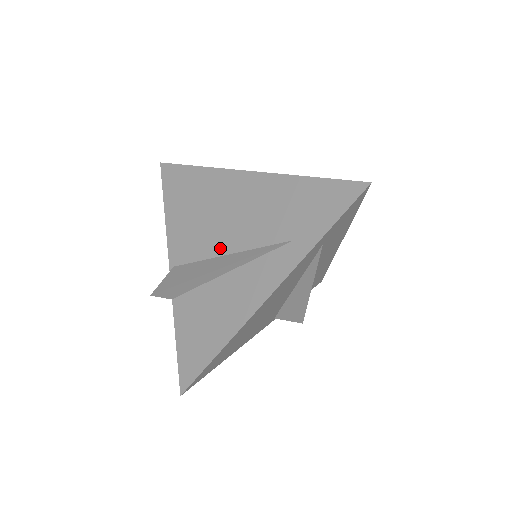
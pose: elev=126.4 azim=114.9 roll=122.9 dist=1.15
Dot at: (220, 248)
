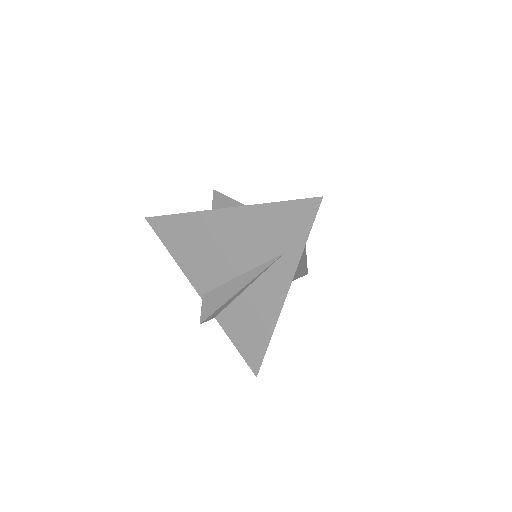
Dot at: (232, 272)
